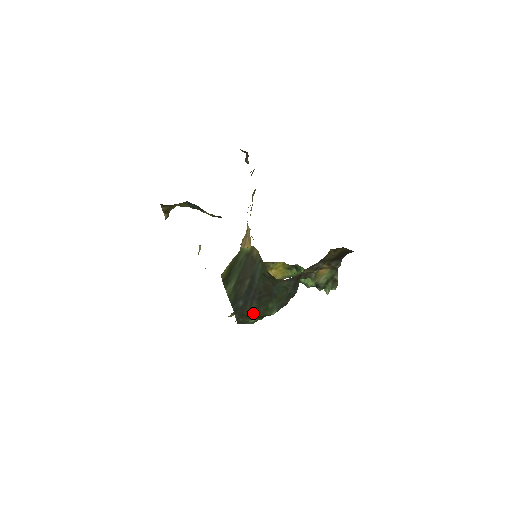
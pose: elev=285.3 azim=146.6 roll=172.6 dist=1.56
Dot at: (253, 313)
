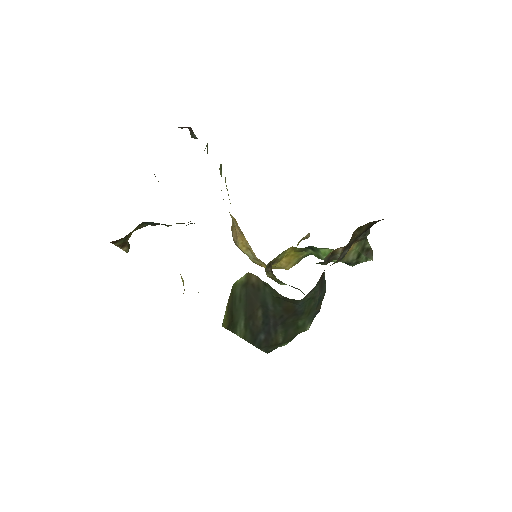
Dot at: (282, 338)
